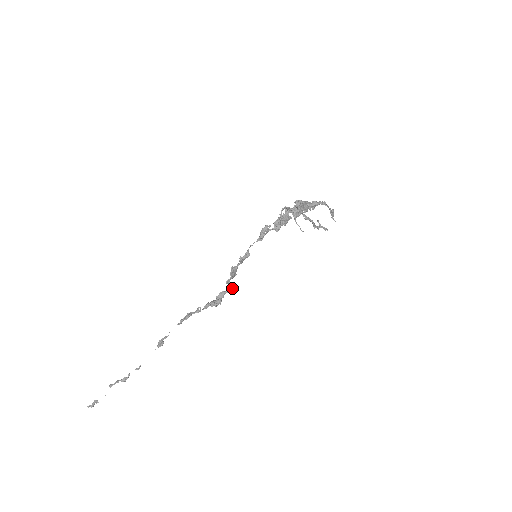
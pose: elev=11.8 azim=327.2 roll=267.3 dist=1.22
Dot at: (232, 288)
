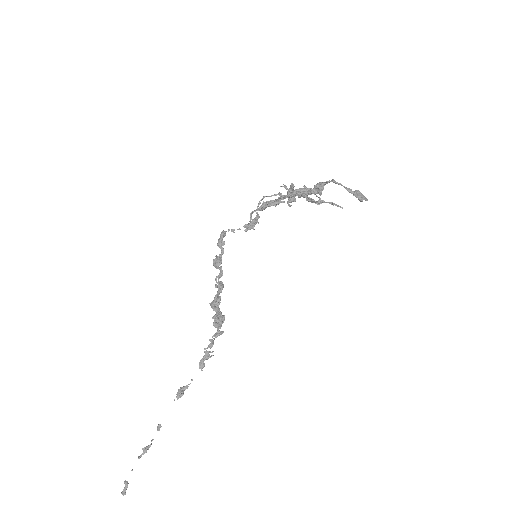
Dot at: (218, 285)
